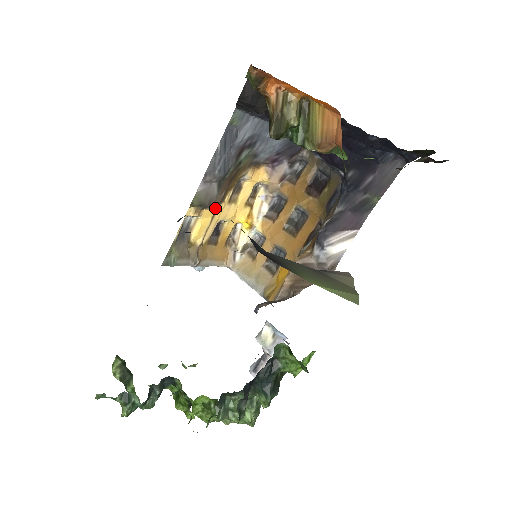
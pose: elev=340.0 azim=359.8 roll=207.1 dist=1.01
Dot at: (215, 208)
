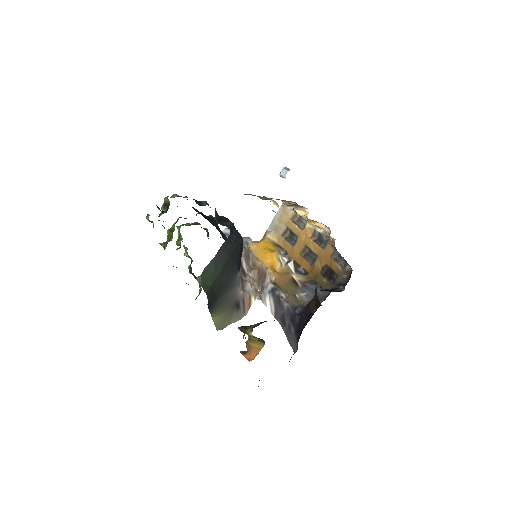
Dot at: occluded
